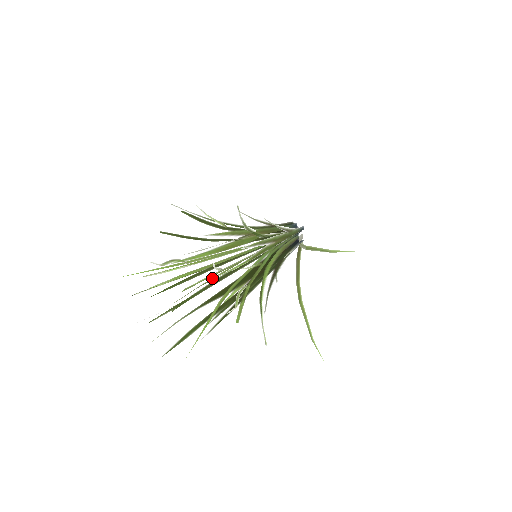
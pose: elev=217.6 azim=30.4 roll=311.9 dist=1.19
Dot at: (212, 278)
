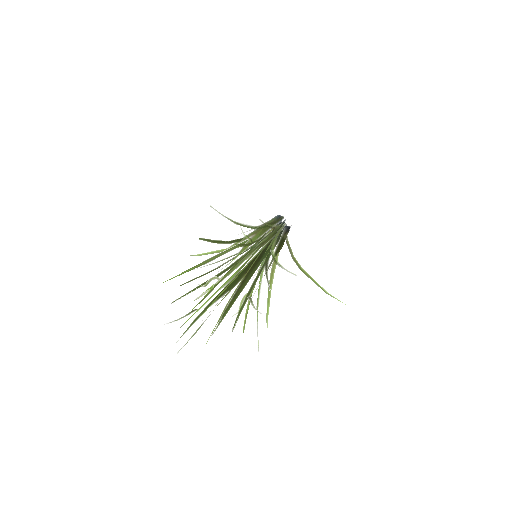
Dot at: occluded
